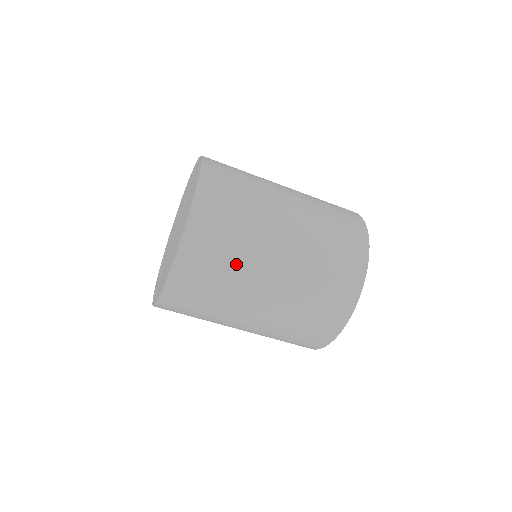
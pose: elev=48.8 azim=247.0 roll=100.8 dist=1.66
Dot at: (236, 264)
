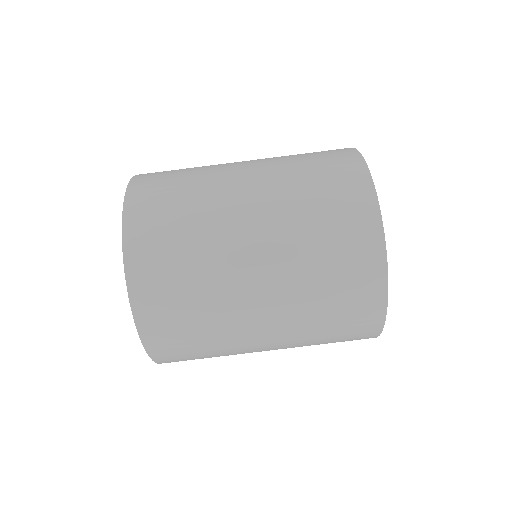
Dot at: (196, 203)
